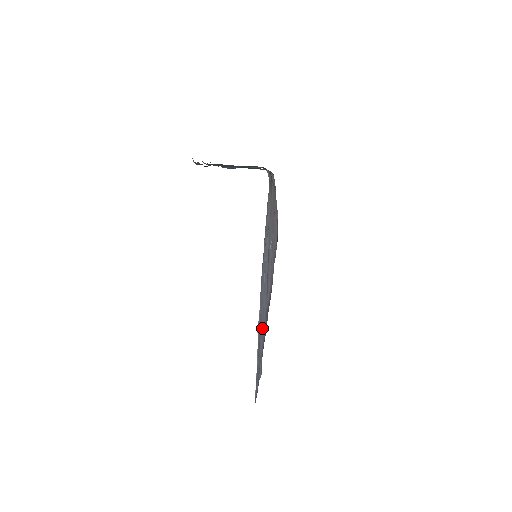
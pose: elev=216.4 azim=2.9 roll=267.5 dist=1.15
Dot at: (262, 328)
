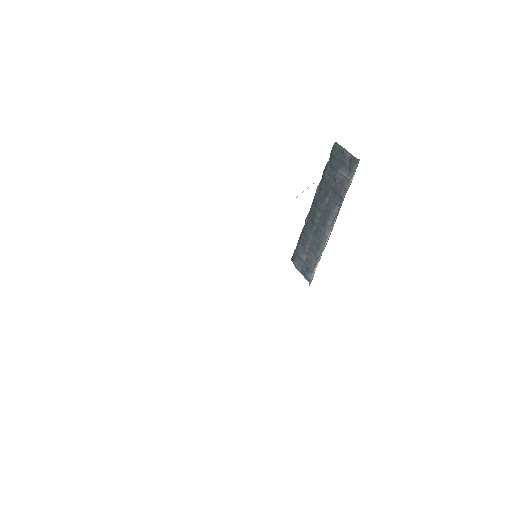
Dot at: occluded
